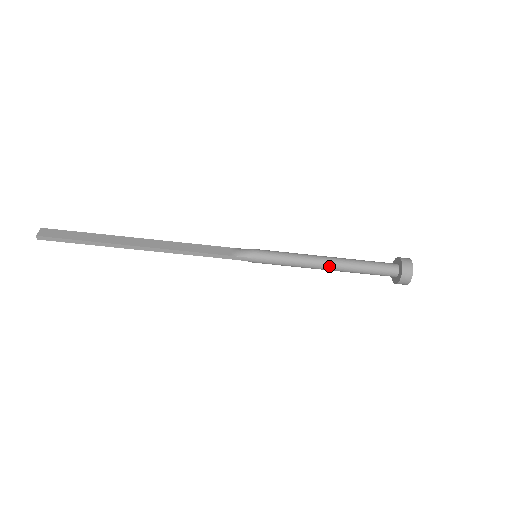
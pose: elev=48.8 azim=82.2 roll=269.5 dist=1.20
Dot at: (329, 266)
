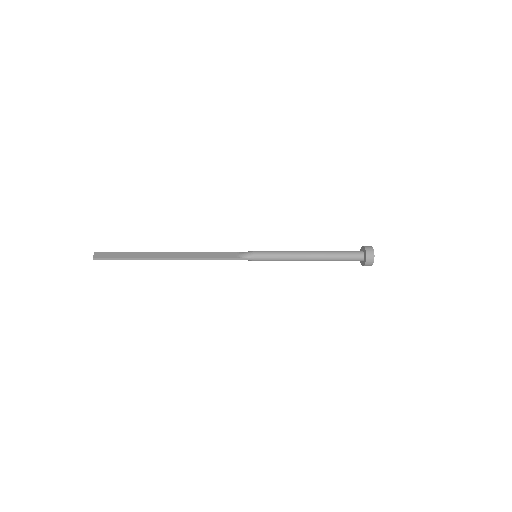
Dot at: (311, 258)
